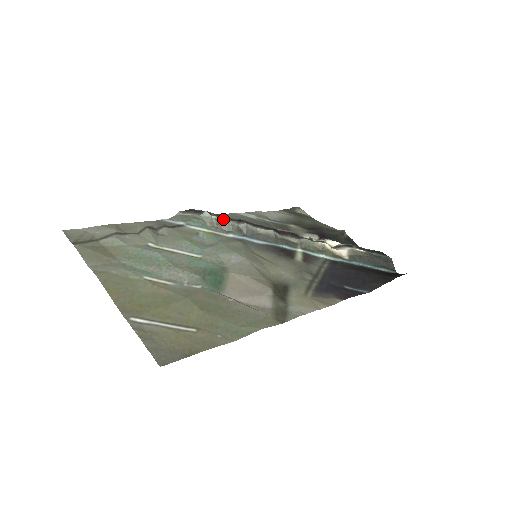
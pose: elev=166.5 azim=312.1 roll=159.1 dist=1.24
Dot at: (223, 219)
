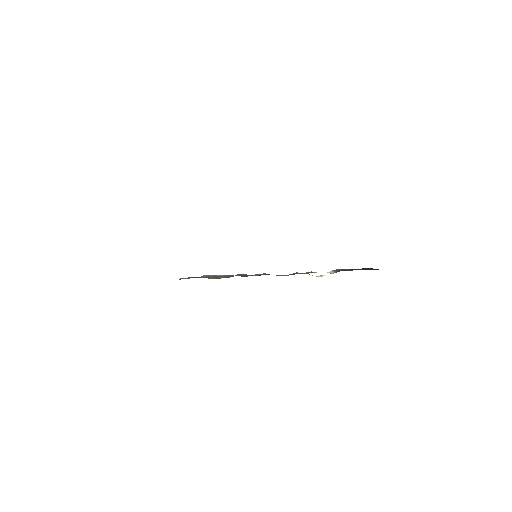
Dot at: (220, 275)
